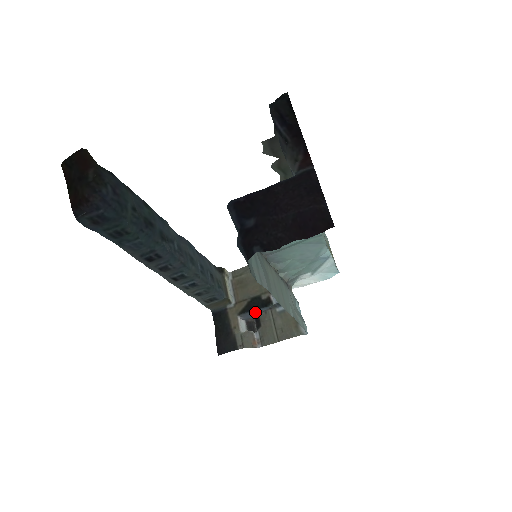
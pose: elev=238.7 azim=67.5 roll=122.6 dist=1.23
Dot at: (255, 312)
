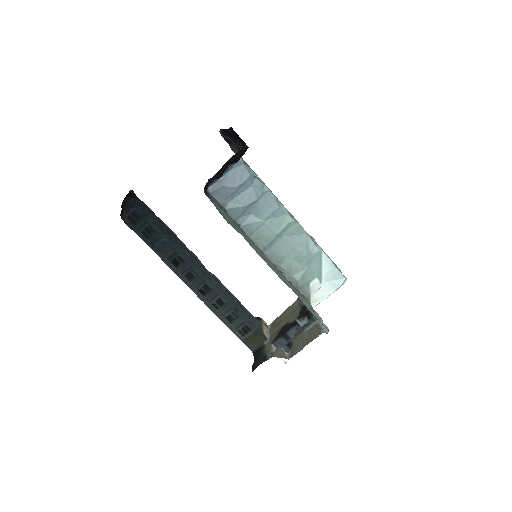
Dot at: (286, 337)
